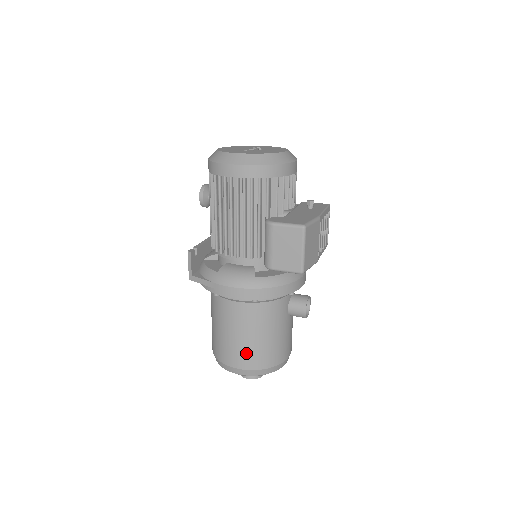
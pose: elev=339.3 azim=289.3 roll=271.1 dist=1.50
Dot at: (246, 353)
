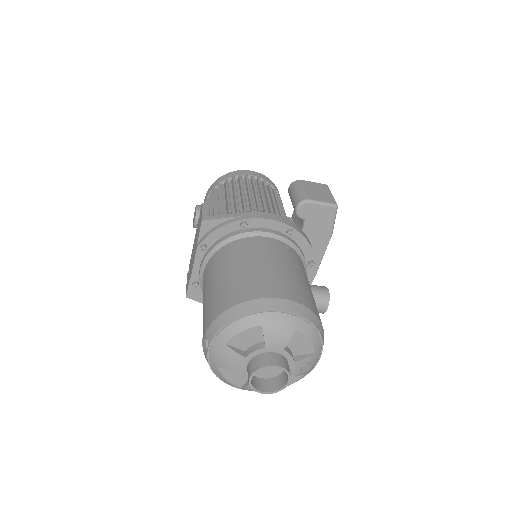
Dot at: (288, 283)
